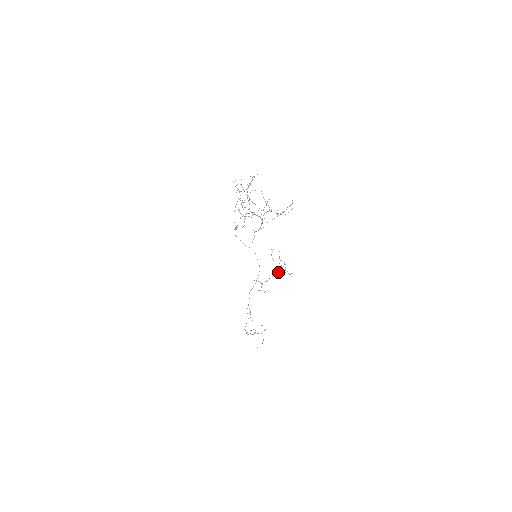
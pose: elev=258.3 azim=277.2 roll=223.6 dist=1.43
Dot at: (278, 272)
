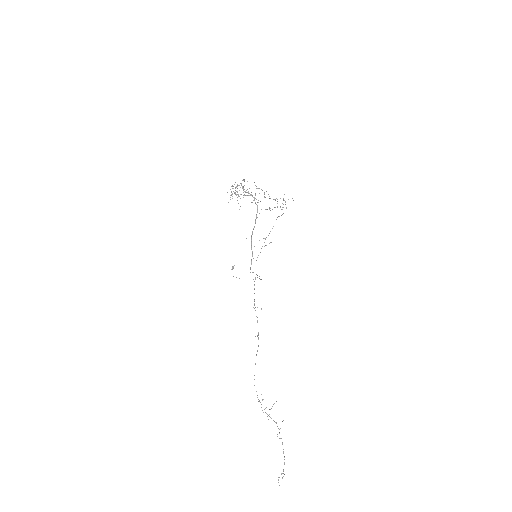
Dot at: (279, 216)
